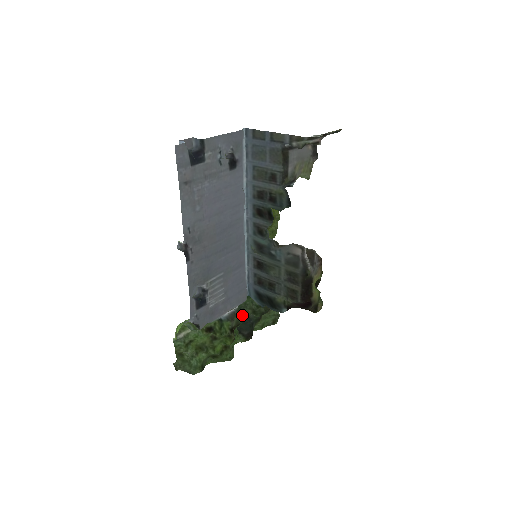
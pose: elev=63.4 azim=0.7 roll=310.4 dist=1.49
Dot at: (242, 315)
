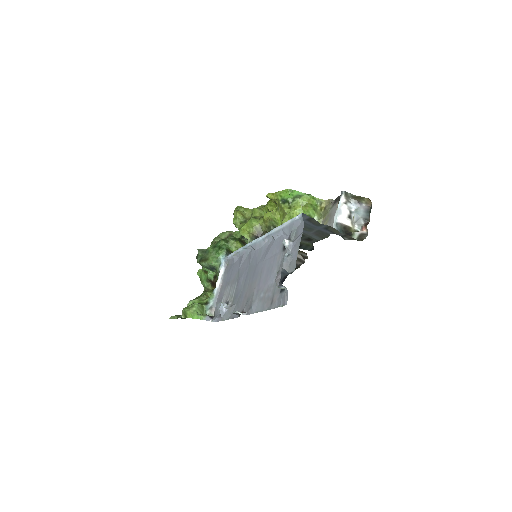
Dot at: occluded
